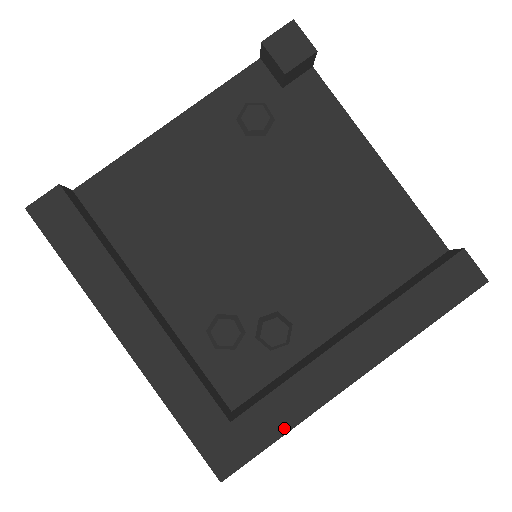
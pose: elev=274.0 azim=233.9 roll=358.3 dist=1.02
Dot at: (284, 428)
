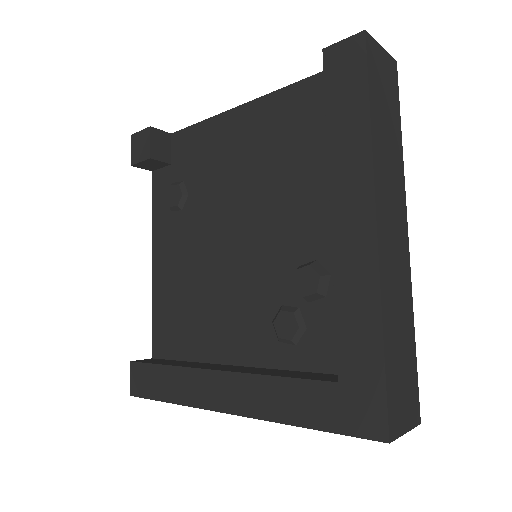
Dot at: (376, 335)
